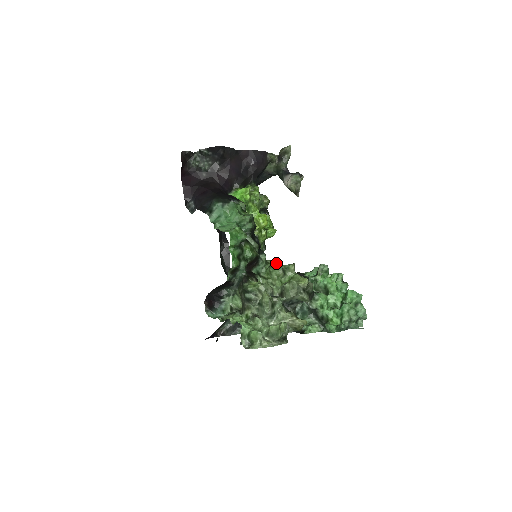
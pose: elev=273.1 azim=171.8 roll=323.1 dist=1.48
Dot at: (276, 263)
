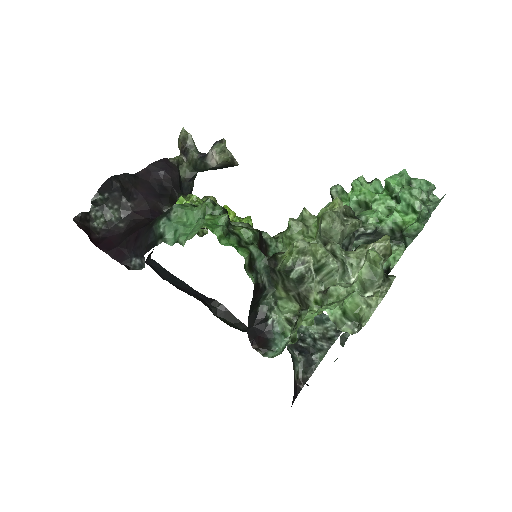
Dot at: occluded
